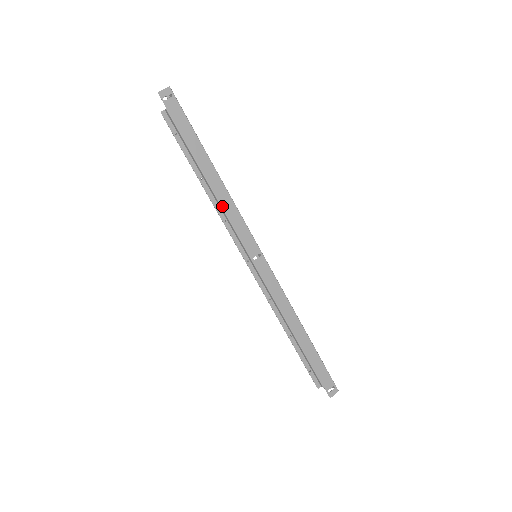
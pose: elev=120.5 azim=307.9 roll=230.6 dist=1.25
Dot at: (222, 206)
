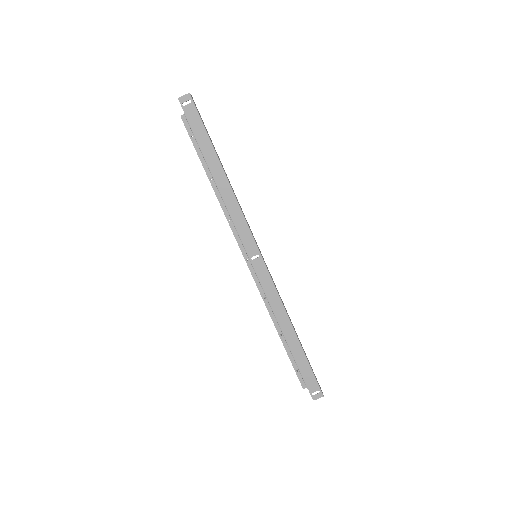
Dot at: (227, 206)
